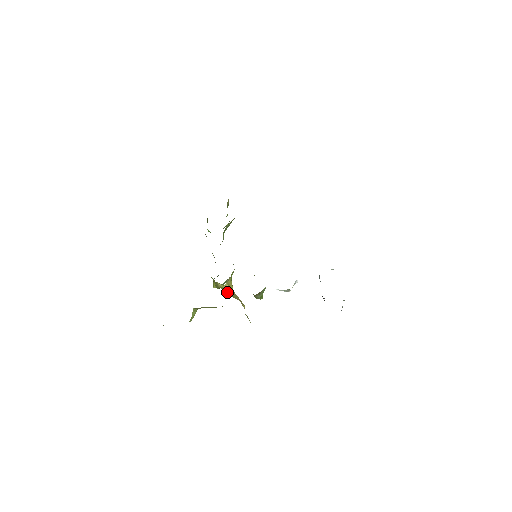
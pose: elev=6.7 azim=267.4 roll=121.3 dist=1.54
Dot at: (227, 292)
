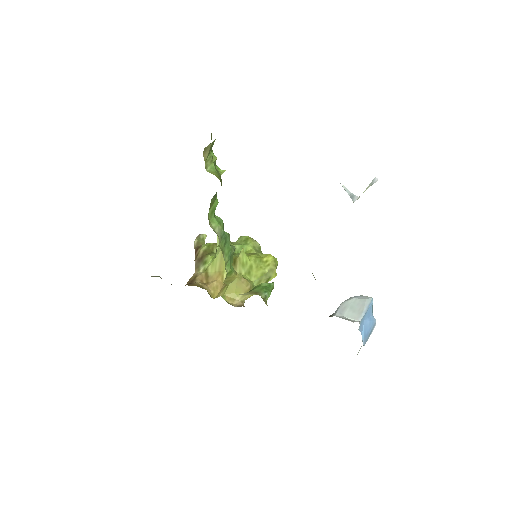
Dot at: (227, 285)
